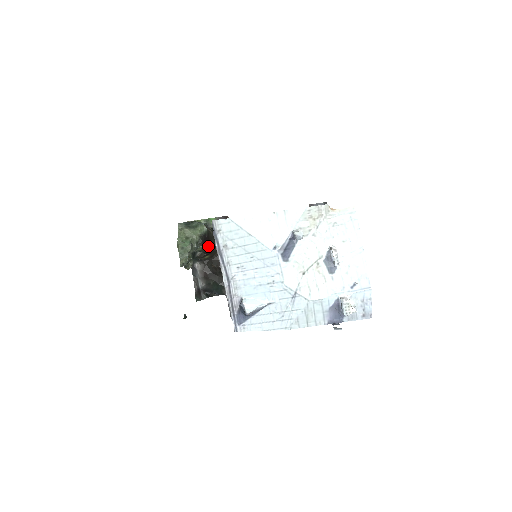
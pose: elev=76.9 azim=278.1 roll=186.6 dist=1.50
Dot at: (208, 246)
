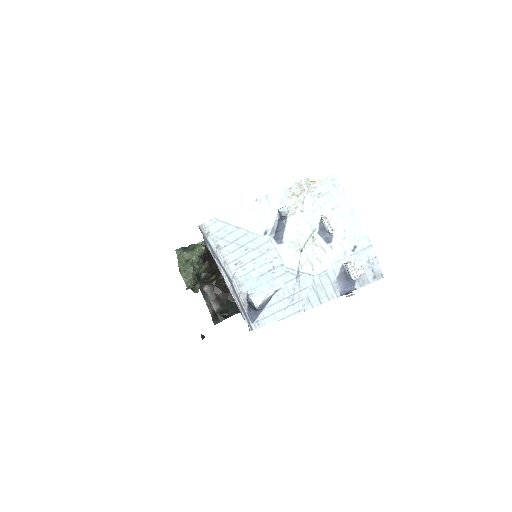
Dot at: (211, 265)
